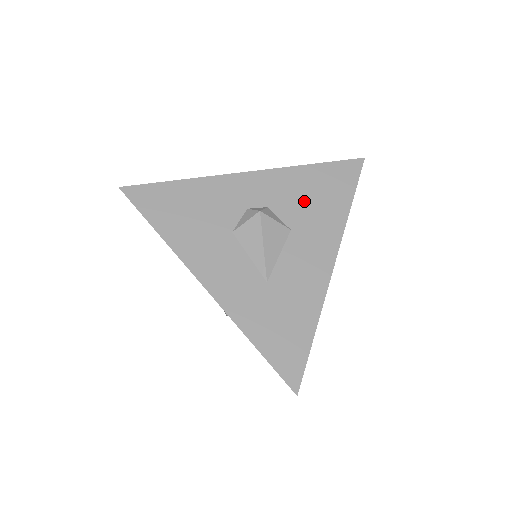
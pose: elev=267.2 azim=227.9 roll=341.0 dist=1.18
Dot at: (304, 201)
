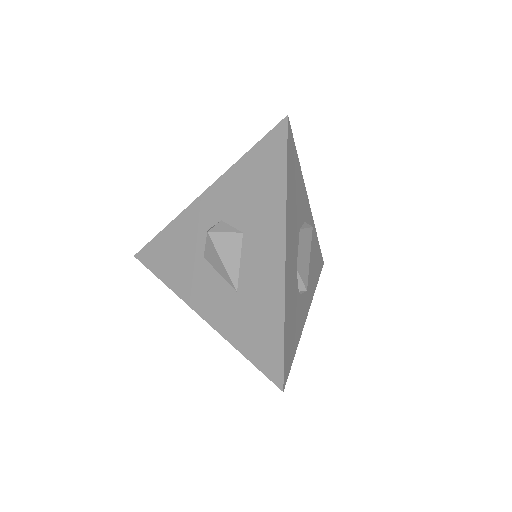
Dot at: (246, 198)
